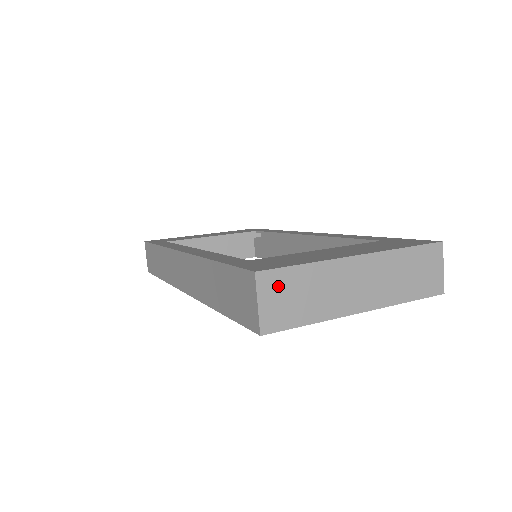
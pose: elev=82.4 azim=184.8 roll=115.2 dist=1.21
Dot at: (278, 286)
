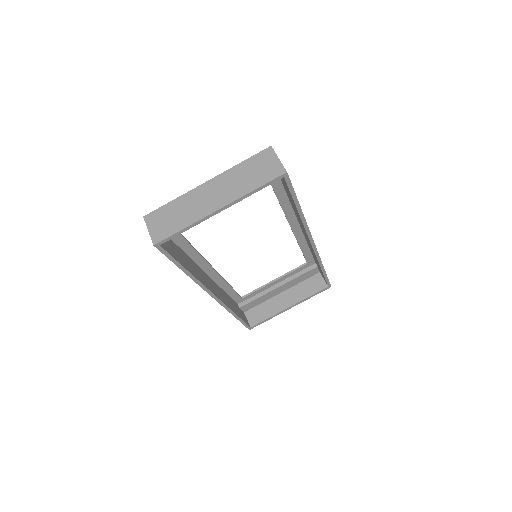
Dot at: (158, 218)
